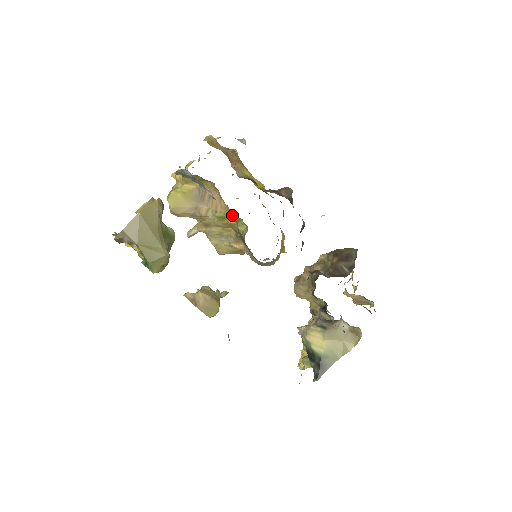
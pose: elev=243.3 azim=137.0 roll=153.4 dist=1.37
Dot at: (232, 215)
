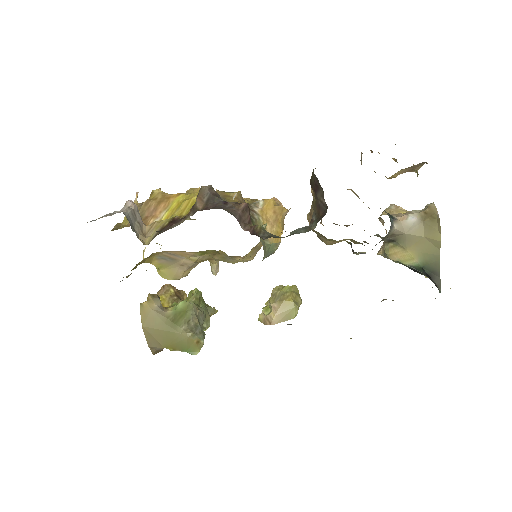
Dot at: occluded
